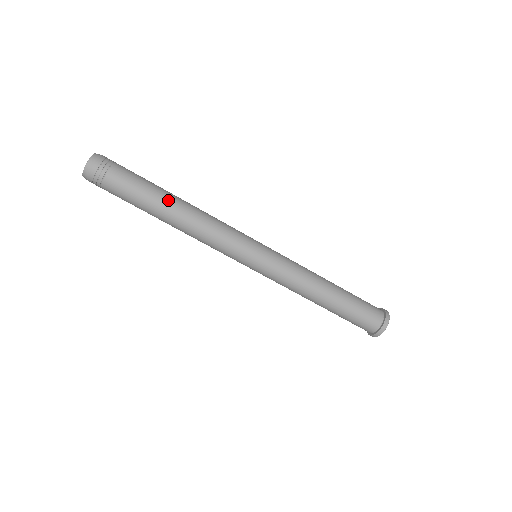
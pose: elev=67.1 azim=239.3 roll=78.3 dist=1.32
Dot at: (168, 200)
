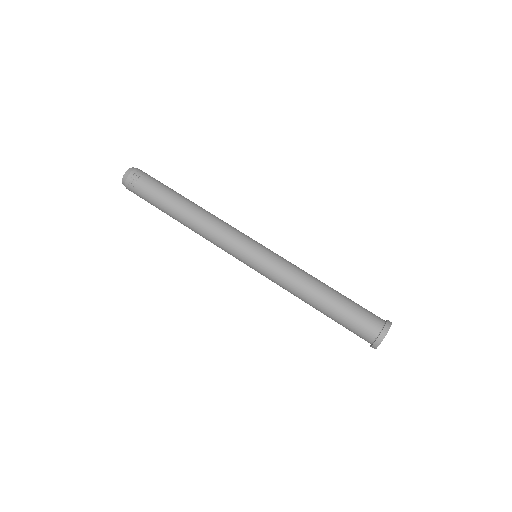
Dot at: (183, 201)
